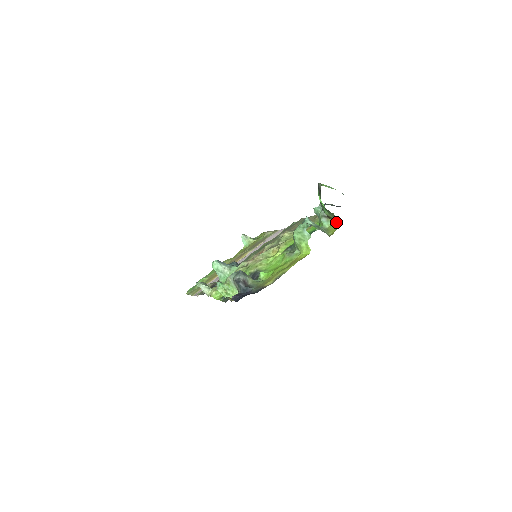
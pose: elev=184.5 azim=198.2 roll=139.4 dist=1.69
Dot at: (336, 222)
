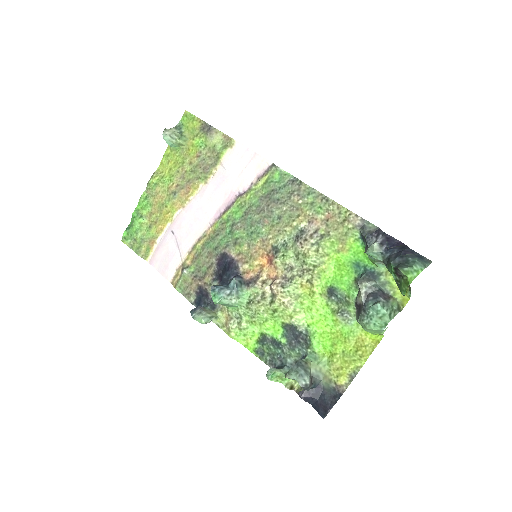
Dot at: occluded
